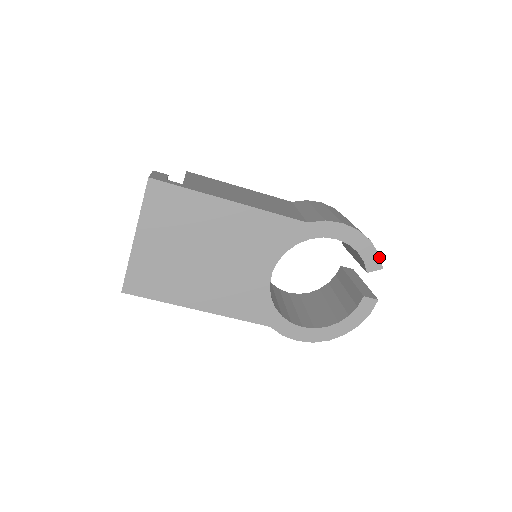
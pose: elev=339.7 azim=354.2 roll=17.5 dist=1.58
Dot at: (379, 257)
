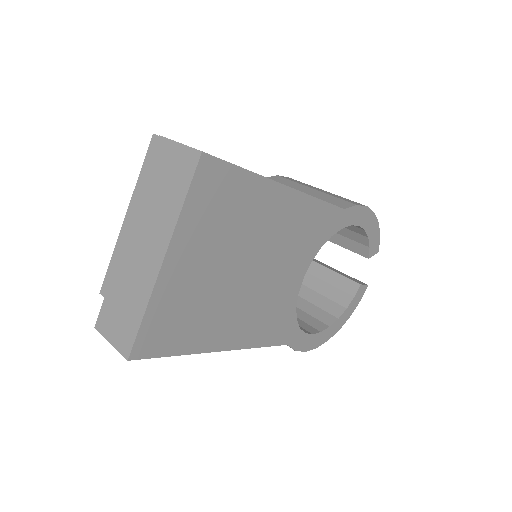
Dot at: (379, 240)
